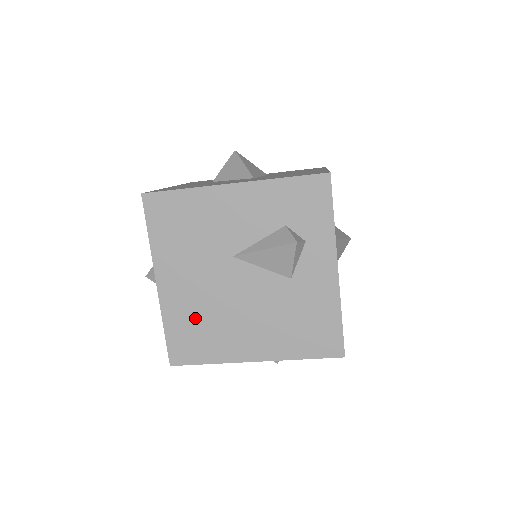
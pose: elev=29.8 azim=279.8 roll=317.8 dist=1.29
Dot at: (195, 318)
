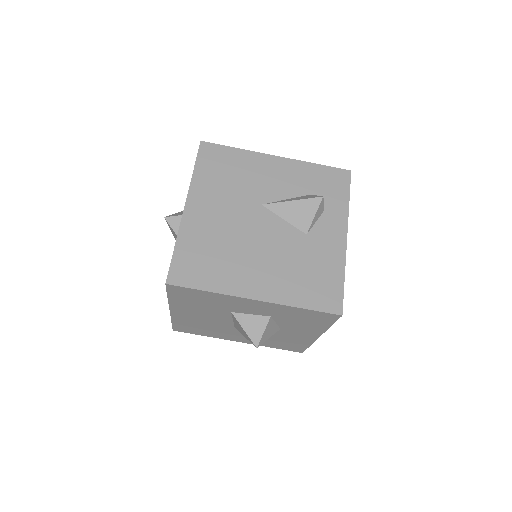
Dot at: (209, 245)
